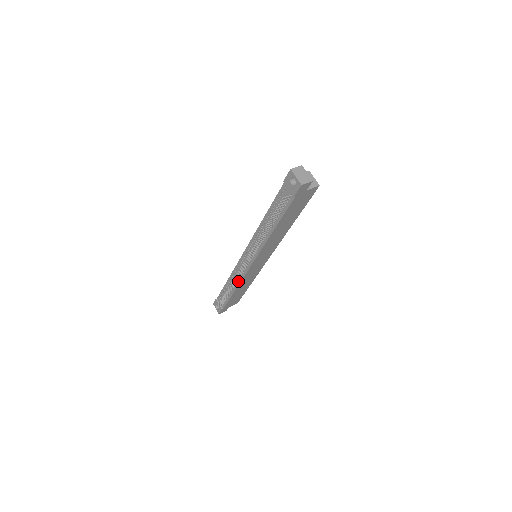
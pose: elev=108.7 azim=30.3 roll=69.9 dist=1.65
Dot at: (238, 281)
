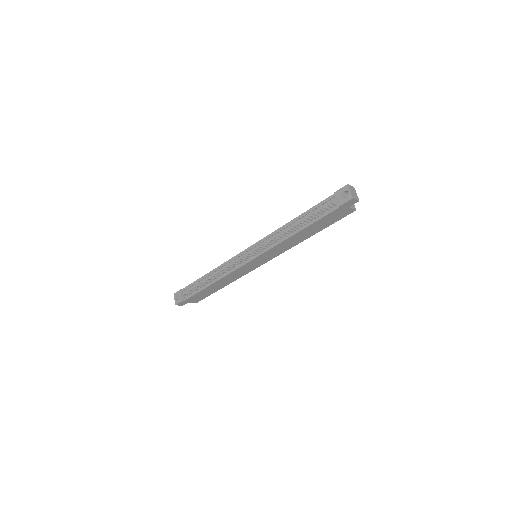
Dot at: (224, 274)
